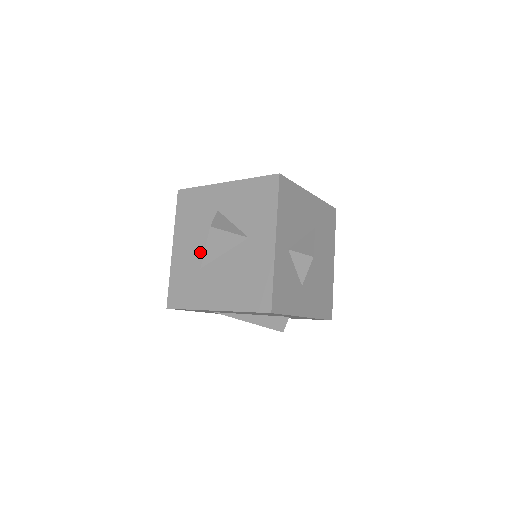
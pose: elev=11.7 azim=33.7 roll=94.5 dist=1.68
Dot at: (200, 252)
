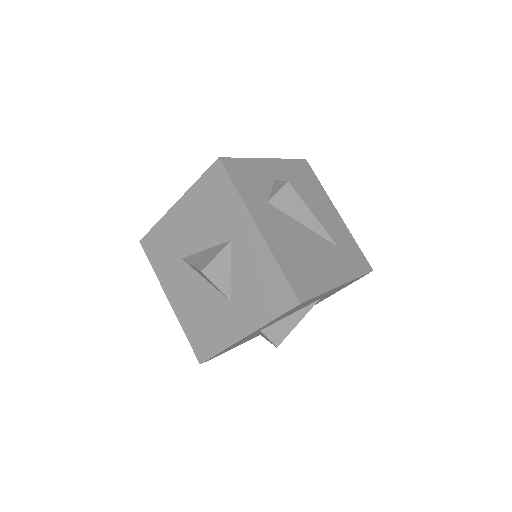
Dot at: (191, 247)
